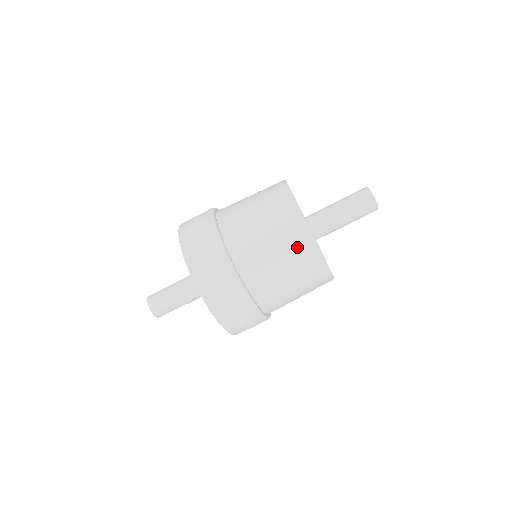
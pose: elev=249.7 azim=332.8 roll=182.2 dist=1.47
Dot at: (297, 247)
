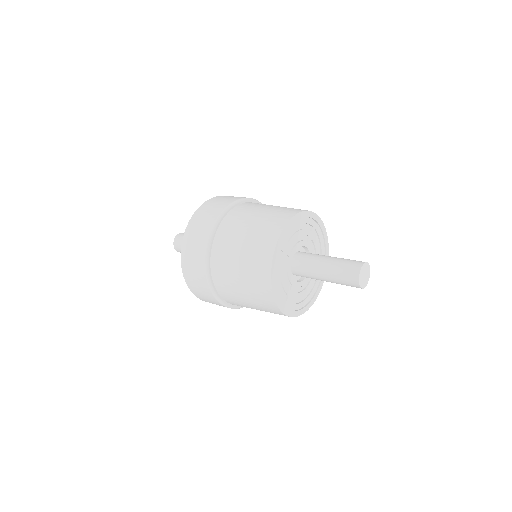
Dot at: (267, 308)
